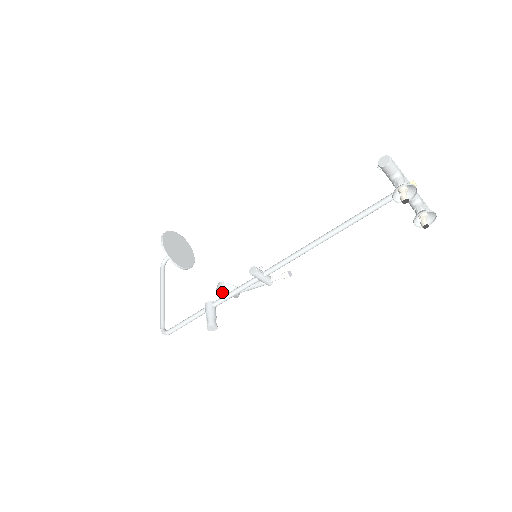
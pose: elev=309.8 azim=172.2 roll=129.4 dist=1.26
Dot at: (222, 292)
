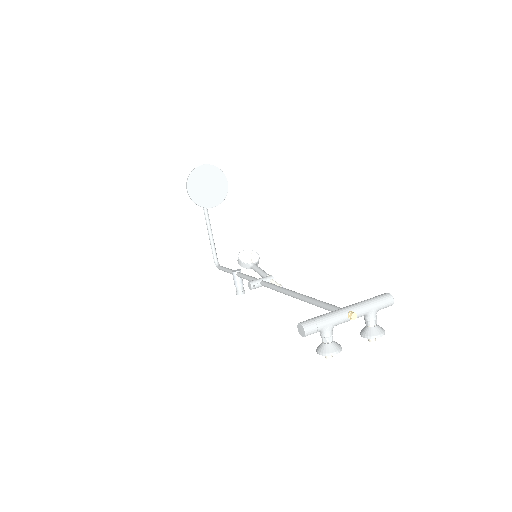
Dot at: occluded
